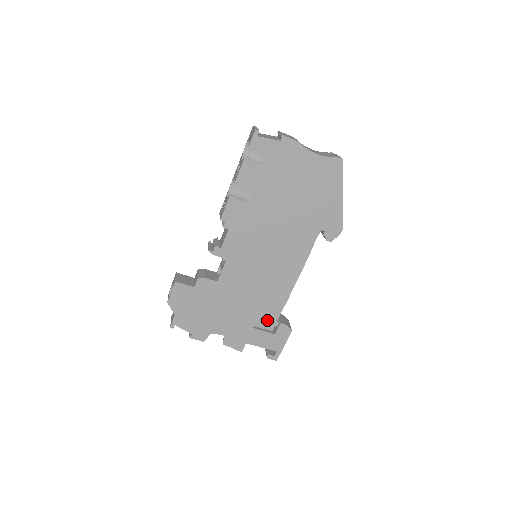
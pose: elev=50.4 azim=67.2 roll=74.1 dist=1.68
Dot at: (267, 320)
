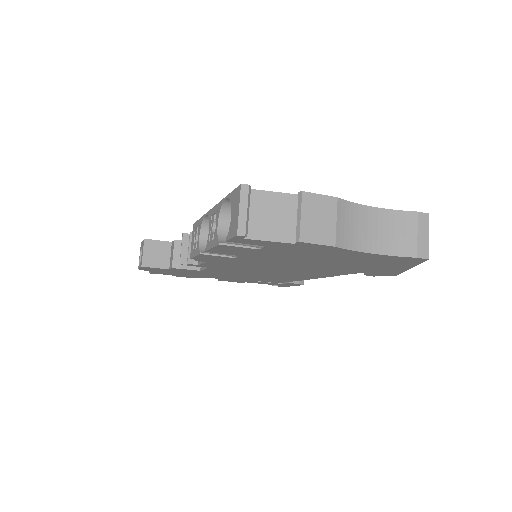
Dot at: (272, 281)
